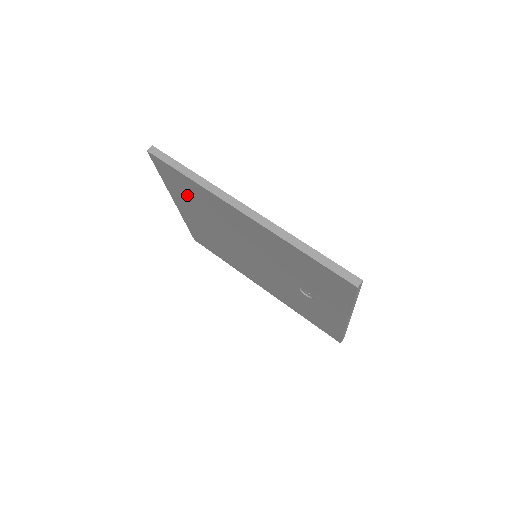
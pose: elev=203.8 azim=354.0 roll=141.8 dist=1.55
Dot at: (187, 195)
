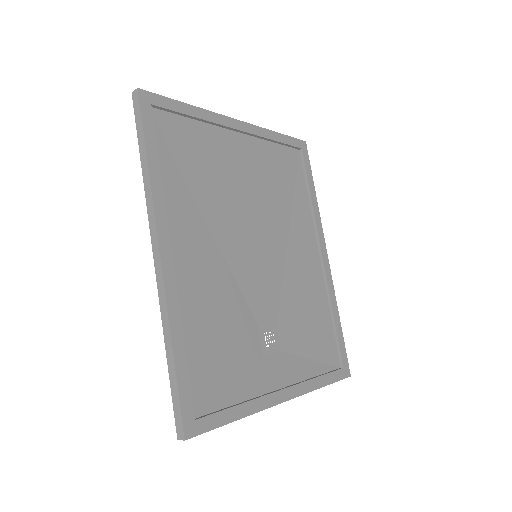
Dot at: (191, 153)
